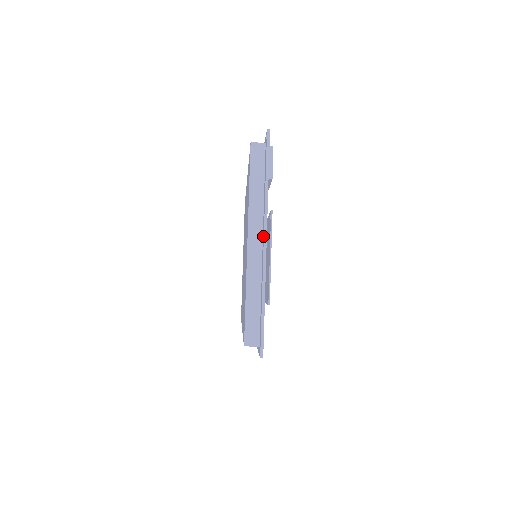
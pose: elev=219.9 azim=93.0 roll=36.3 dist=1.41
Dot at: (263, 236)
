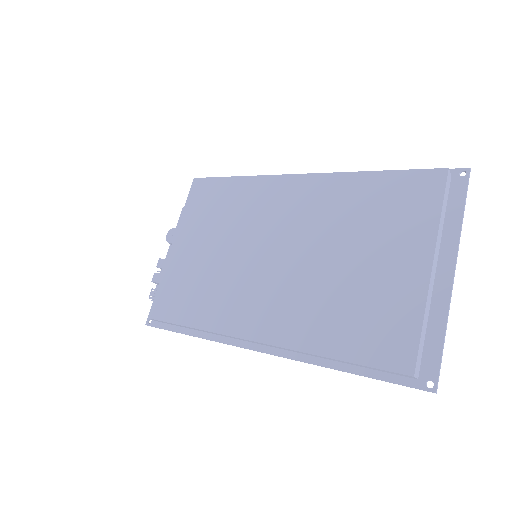
Dot at: (449, 266)
